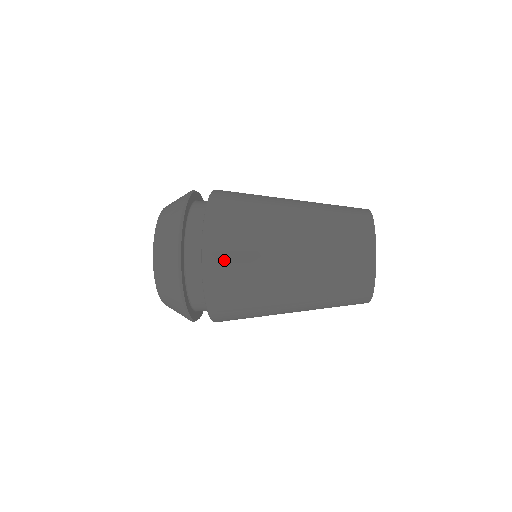
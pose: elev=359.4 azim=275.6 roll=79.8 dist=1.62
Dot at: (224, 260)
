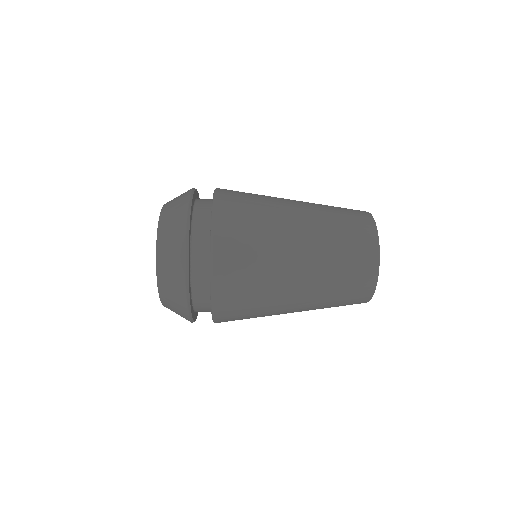
Dot at: (234, 222)
